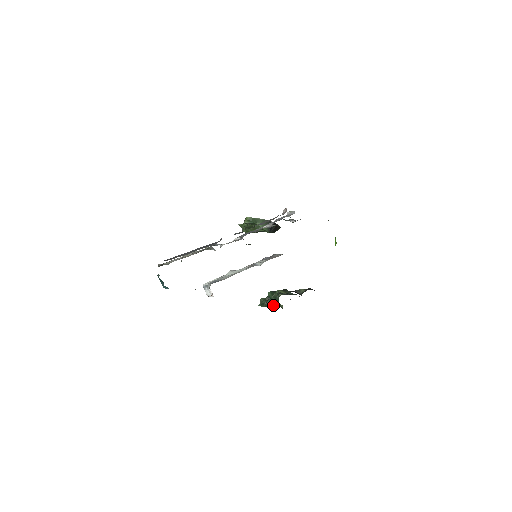
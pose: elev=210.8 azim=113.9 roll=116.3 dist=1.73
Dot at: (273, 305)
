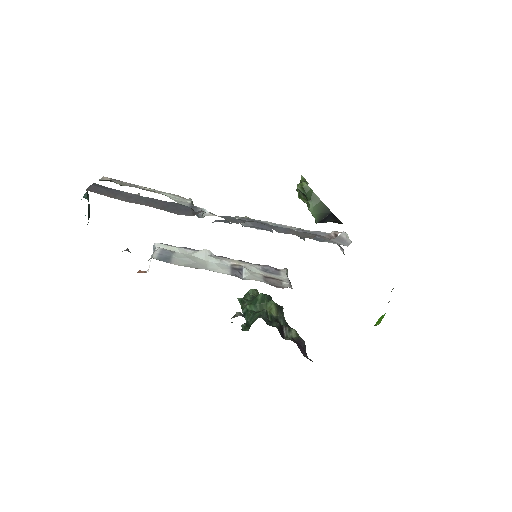
Dot at: (248, 317)
